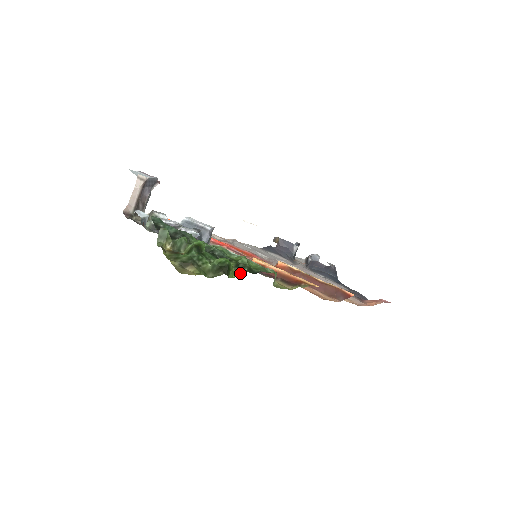
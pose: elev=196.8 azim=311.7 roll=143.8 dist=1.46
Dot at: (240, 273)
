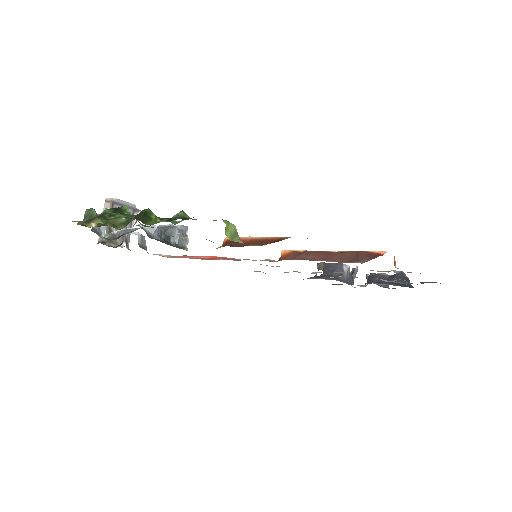
Dot at: occluded
